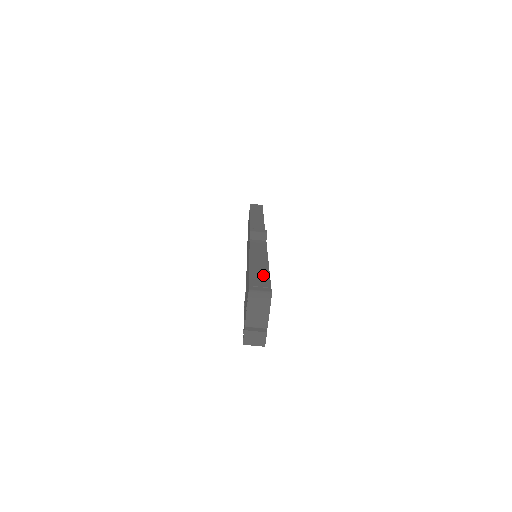
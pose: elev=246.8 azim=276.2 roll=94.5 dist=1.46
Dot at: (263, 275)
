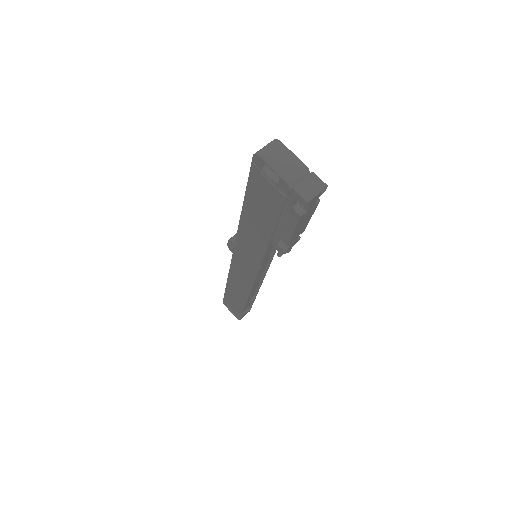
Dot at: occluded
